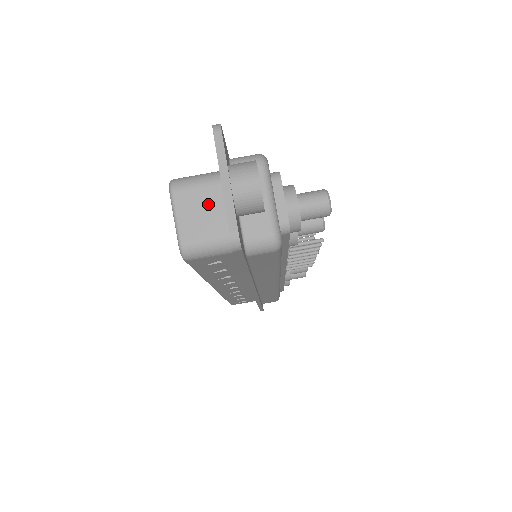
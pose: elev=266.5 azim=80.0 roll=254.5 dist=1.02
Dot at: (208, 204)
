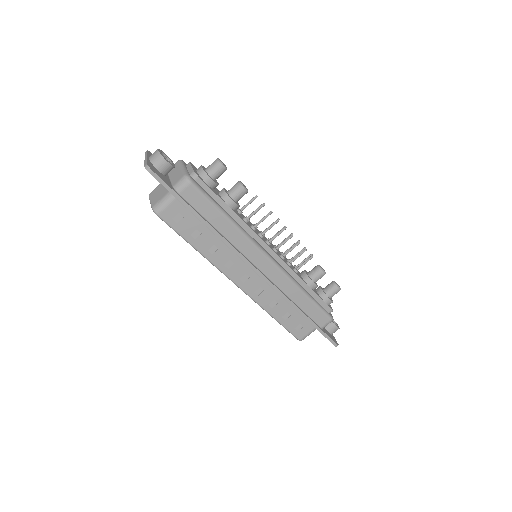
Dot at: (161, 188)
